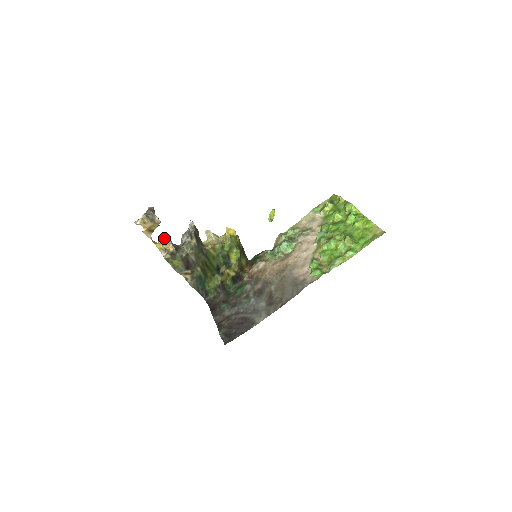
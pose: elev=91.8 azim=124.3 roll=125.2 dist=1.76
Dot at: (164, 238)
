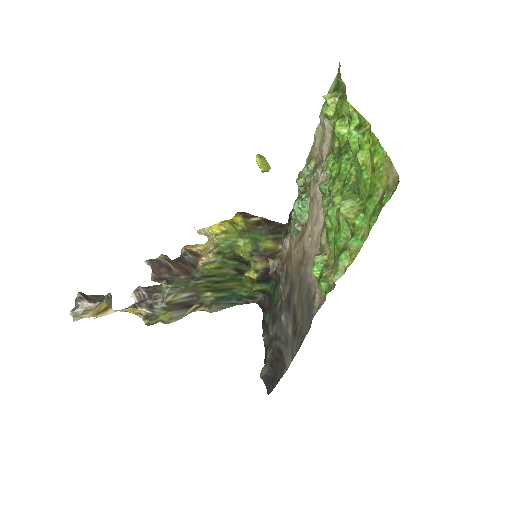
Dot at: (137, 293)
